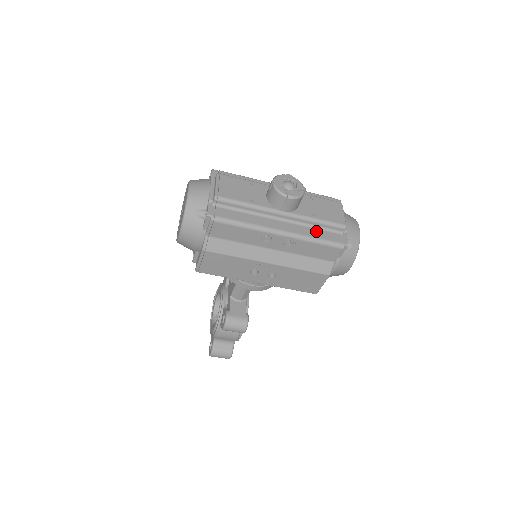
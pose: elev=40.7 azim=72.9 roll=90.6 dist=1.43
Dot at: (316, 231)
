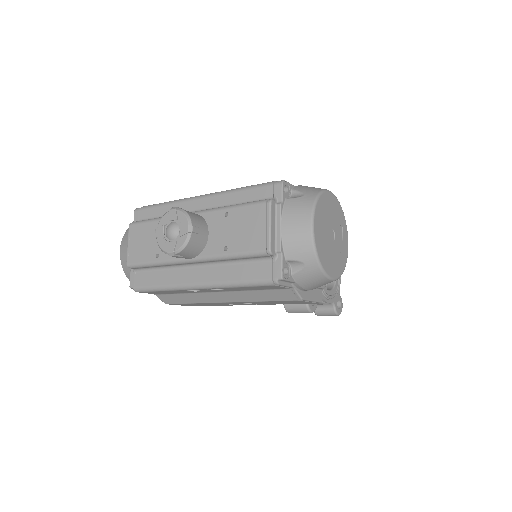
Dot at: (238, 268)
